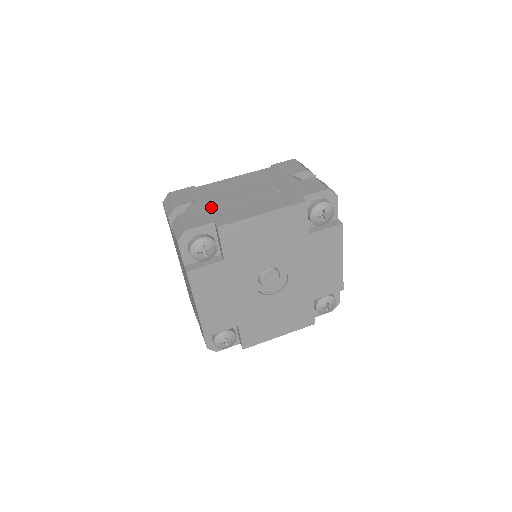
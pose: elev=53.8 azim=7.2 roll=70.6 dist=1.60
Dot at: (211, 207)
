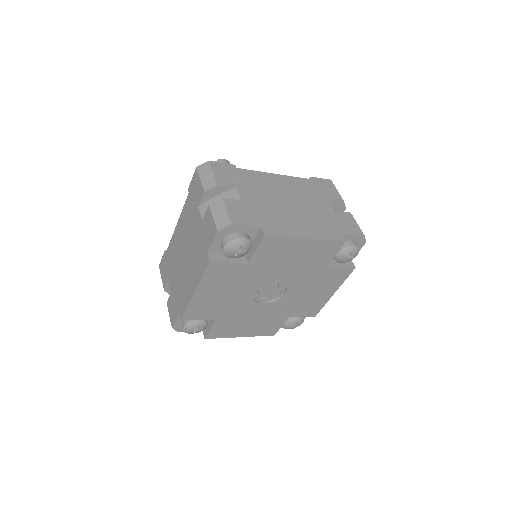
Dot at: (175, 287)
